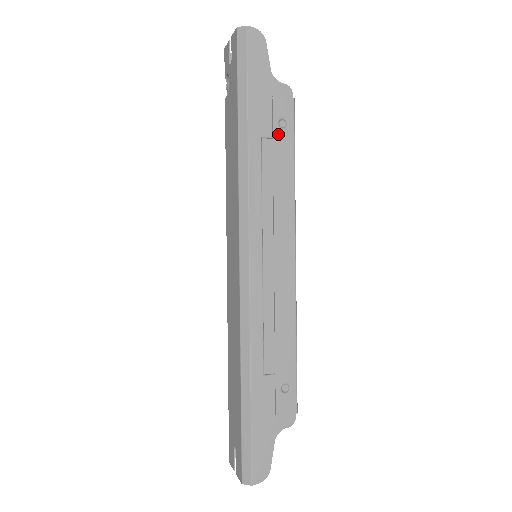
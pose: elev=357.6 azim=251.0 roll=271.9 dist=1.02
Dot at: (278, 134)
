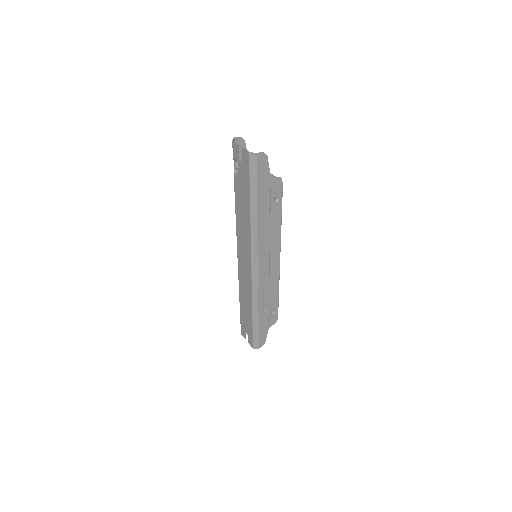
Dot at: (273, 206)
